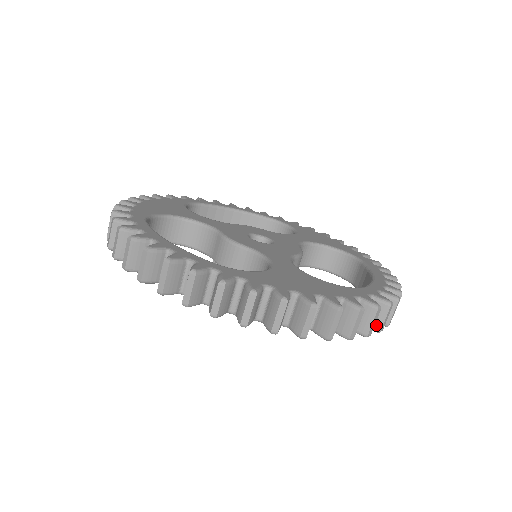
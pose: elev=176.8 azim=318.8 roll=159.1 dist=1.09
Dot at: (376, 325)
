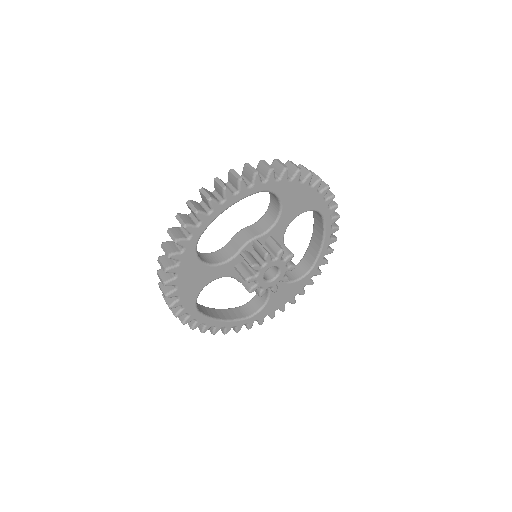
Dot at: (333, 203)
